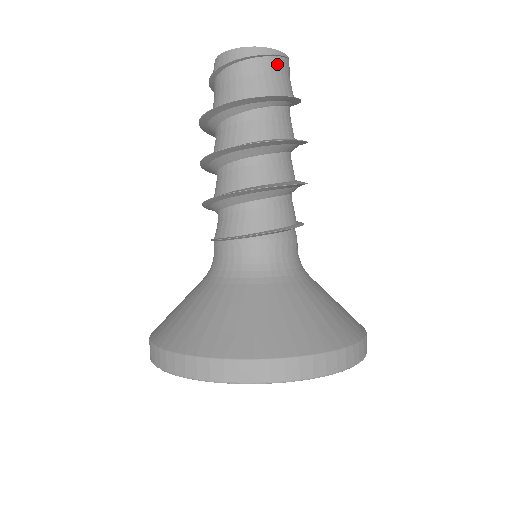
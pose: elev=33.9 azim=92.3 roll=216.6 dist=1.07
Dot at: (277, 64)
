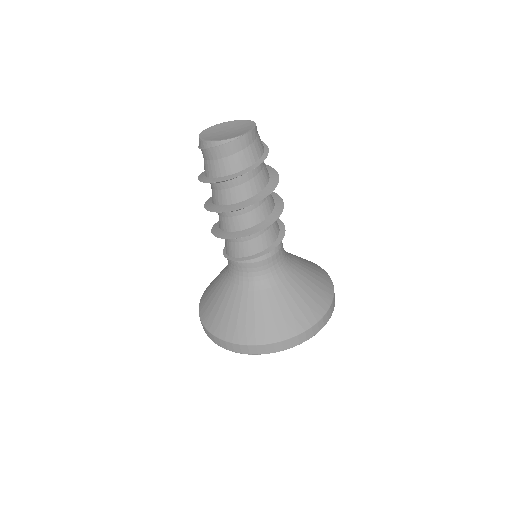
Dot at: (222, 151)
